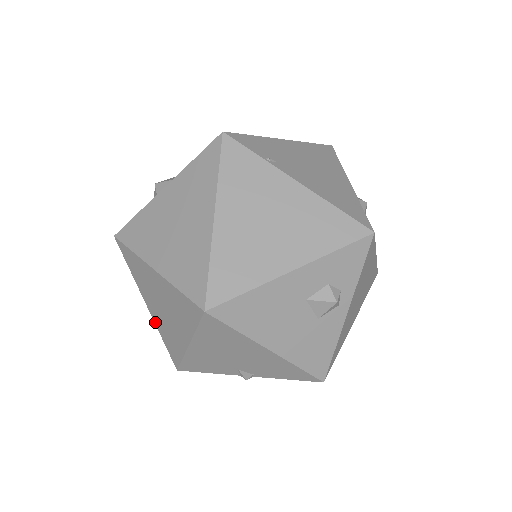
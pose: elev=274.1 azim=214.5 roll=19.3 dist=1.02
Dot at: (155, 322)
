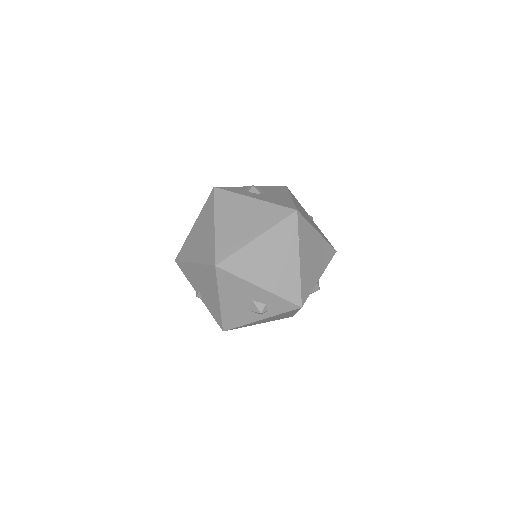
Dot at: (189, 235)
